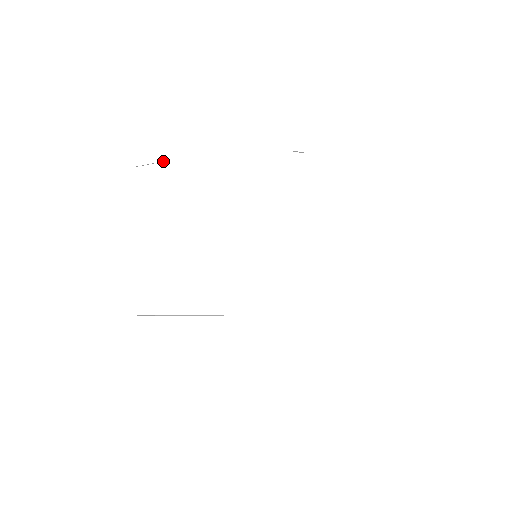
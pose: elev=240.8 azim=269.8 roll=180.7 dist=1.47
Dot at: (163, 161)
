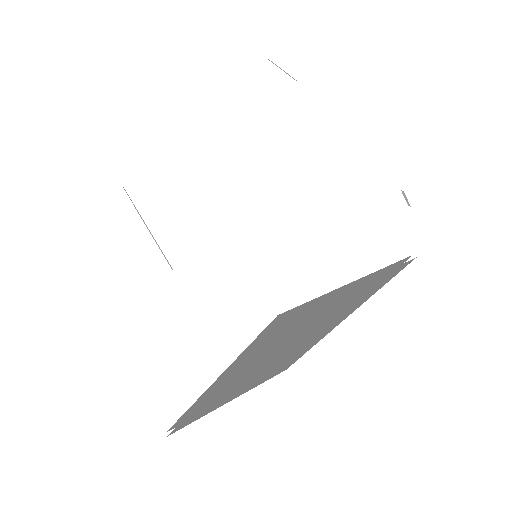
Dot at: occluded
